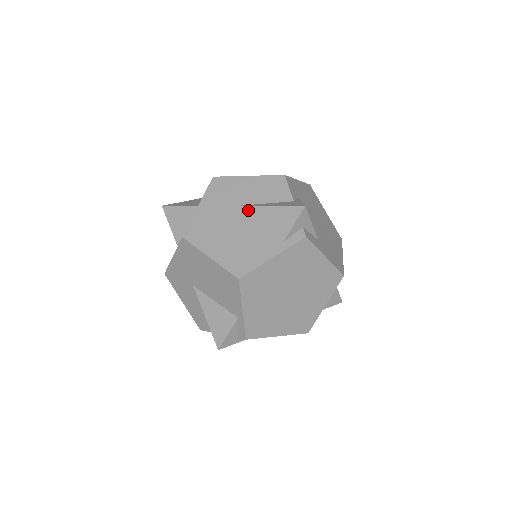
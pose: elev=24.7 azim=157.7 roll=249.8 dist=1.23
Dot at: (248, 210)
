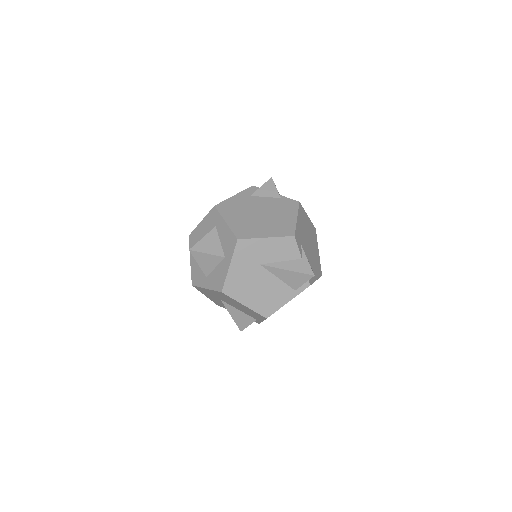
Dot at: (269, 269)
